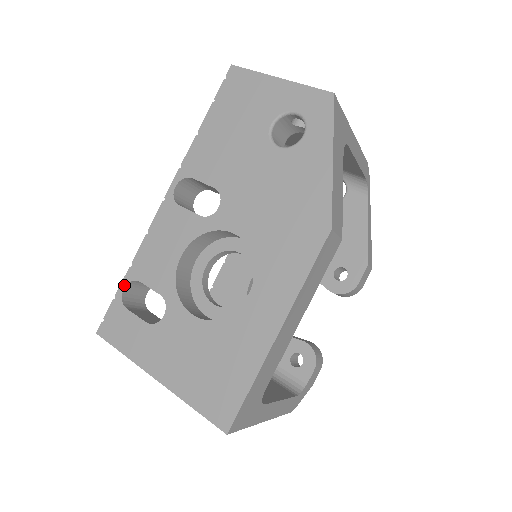
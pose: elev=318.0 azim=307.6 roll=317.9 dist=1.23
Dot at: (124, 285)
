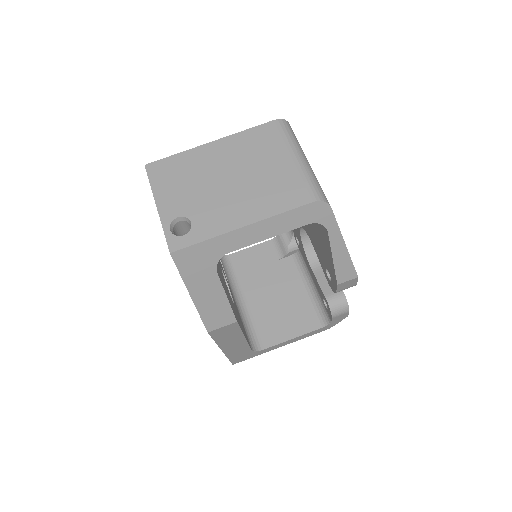
Dot at: occluded
